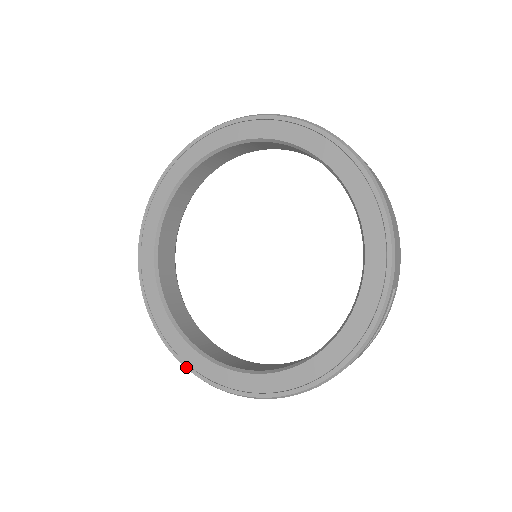
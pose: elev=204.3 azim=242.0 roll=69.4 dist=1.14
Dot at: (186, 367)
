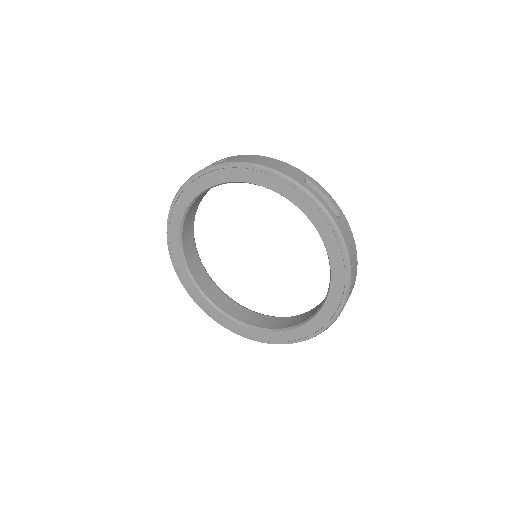
Dot at: (212, 318)
